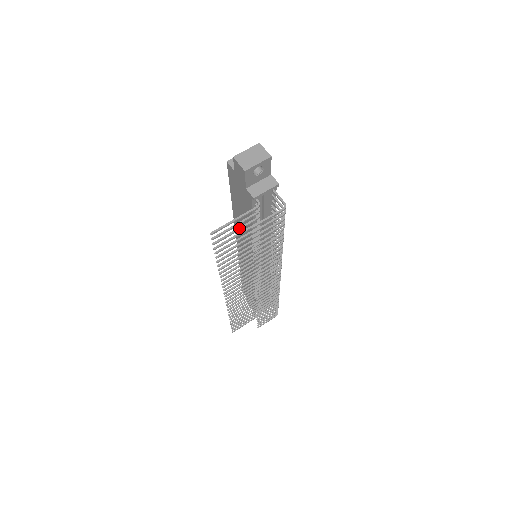
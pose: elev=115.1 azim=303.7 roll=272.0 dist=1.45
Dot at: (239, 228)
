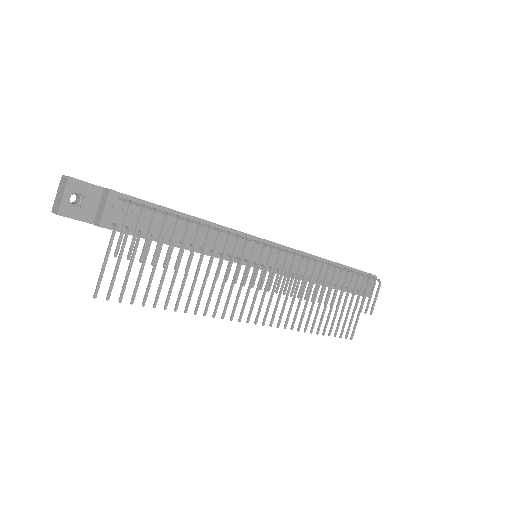
Dot at: (129, 264)
